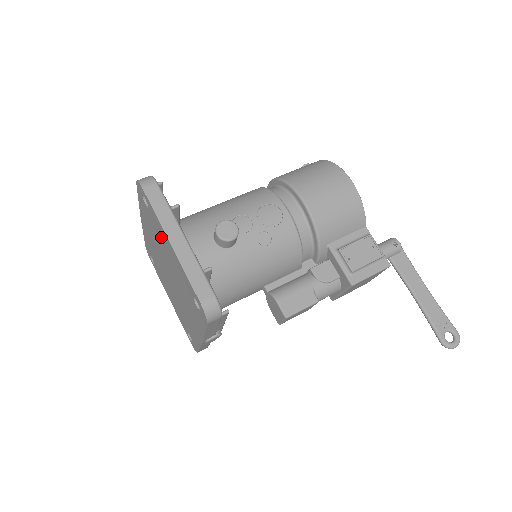
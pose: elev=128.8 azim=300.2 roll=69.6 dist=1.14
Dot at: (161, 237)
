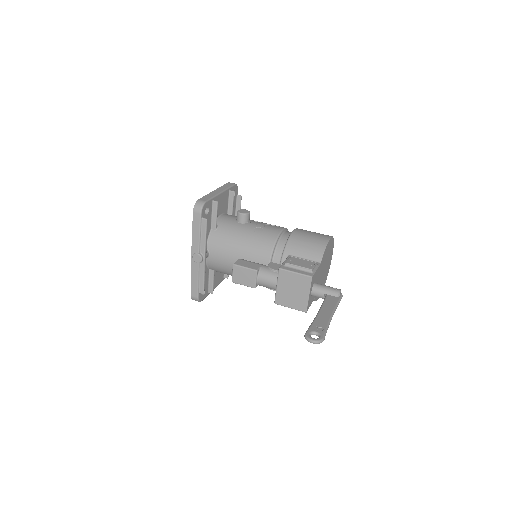
Dot at: occluded
